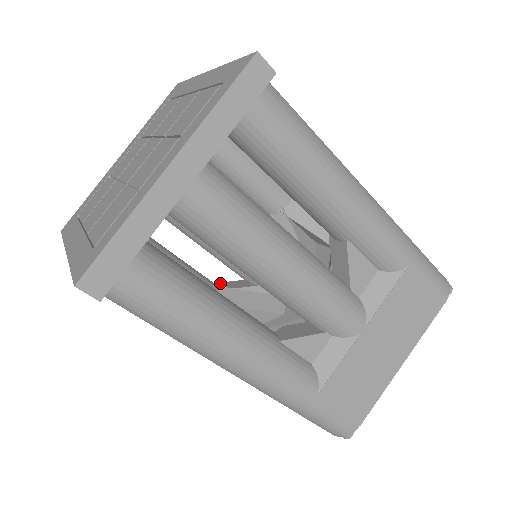
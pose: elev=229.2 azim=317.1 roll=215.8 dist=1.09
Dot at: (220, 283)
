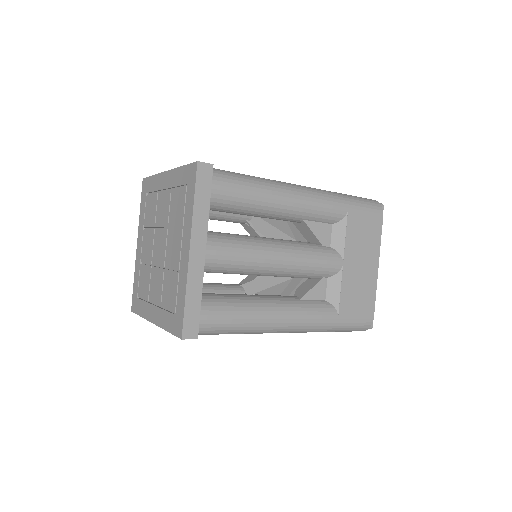
Dot at: (242, 281)
